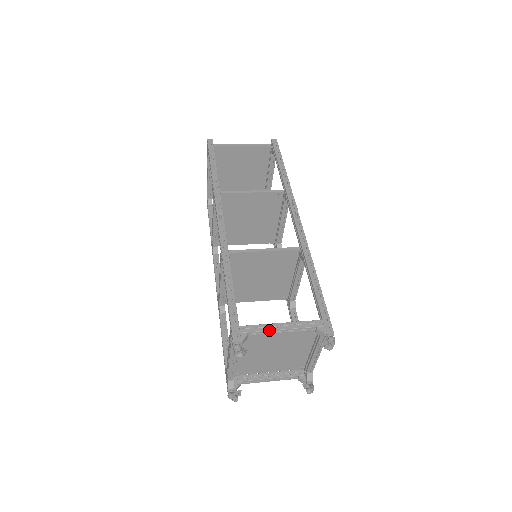
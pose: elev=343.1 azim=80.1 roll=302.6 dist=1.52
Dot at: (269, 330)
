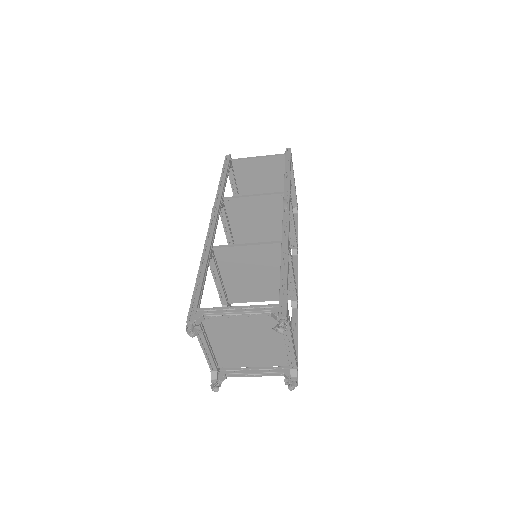
Dot at: (223, 312)
